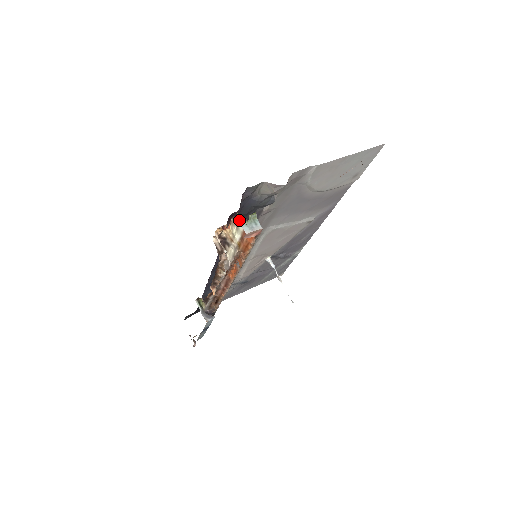
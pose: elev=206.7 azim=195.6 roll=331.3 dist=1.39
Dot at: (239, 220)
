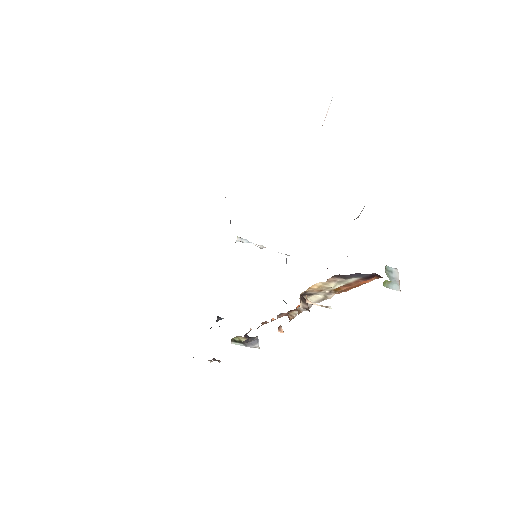
Dot at: (384, 286)
